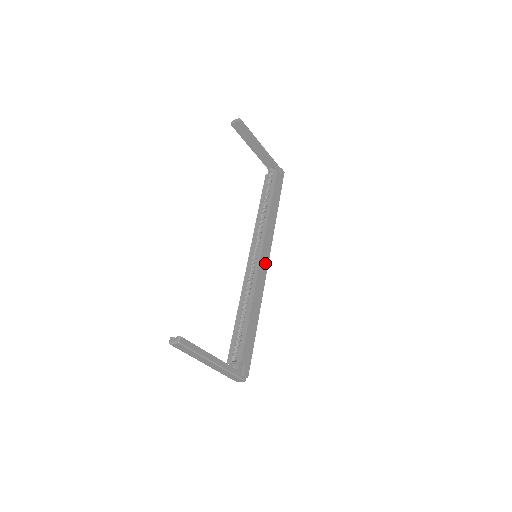
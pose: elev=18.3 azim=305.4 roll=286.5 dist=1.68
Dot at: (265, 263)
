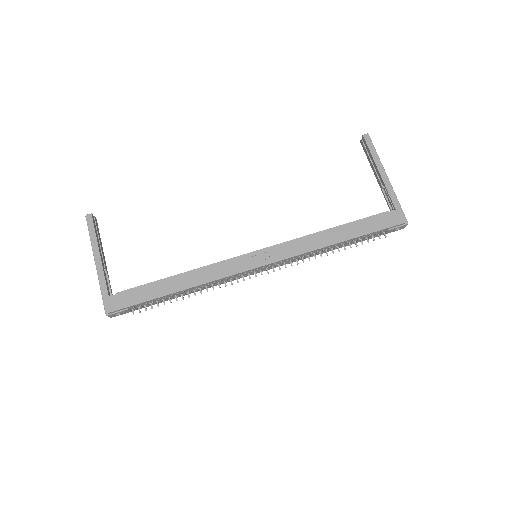
Dot at: (251, 263)
